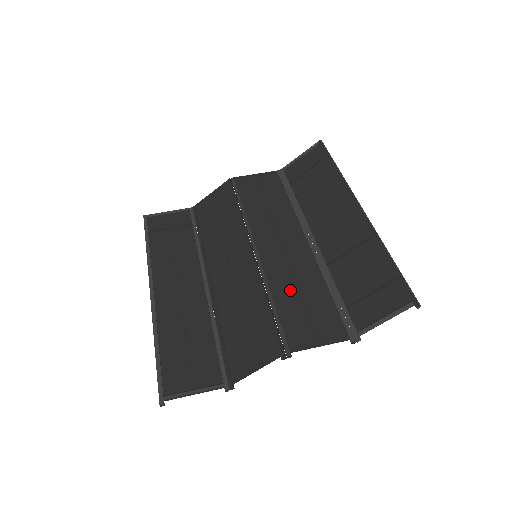
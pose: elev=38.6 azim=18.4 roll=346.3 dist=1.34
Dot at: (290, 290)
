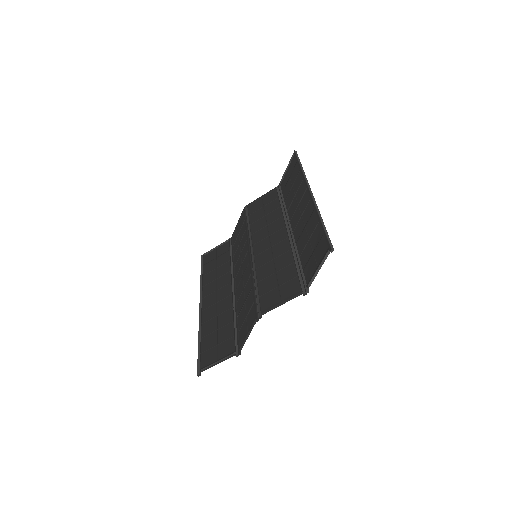
Dot at: (269, 272)
